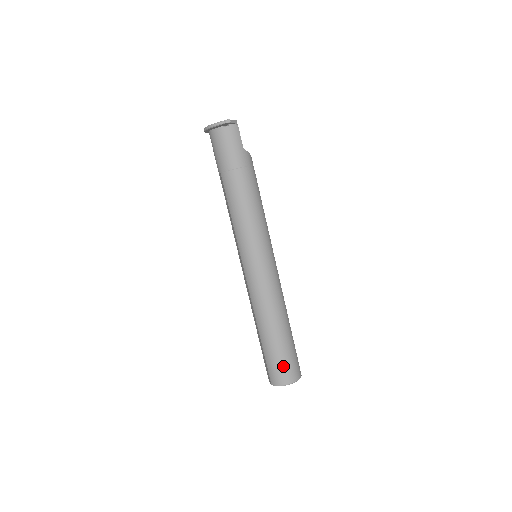
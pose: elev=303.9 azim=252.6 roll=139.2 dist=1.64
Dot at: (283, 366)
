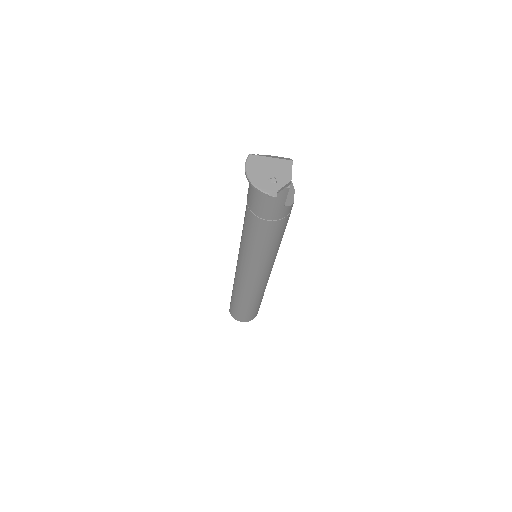
Dot at: (242, 316)
